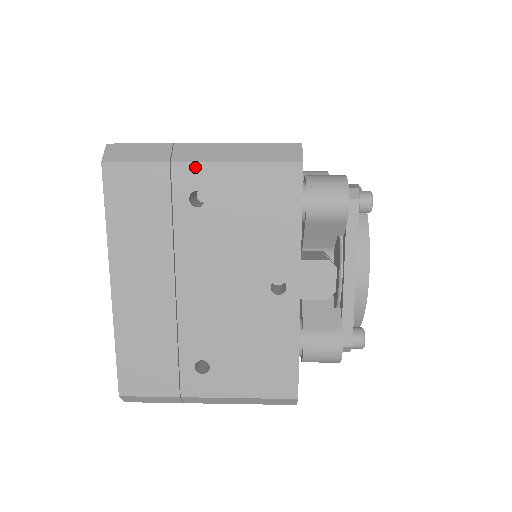
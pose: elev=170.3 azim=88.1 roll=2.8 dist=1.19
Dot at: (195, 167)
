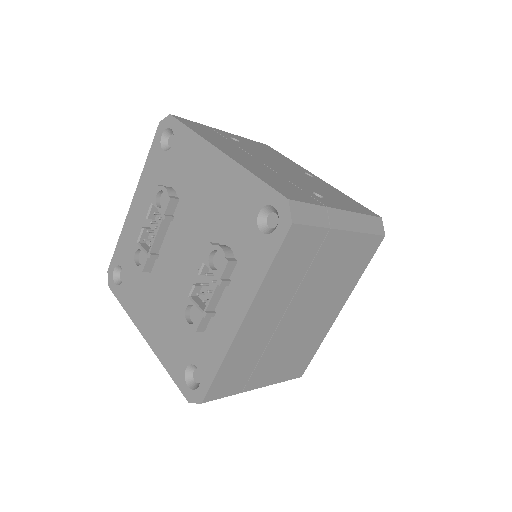
Dot at: (222, 131)
